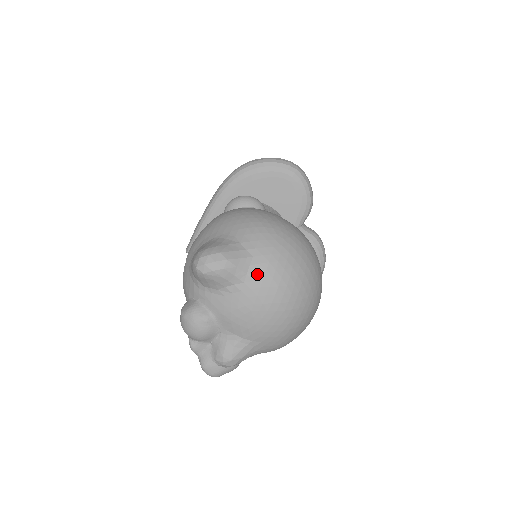
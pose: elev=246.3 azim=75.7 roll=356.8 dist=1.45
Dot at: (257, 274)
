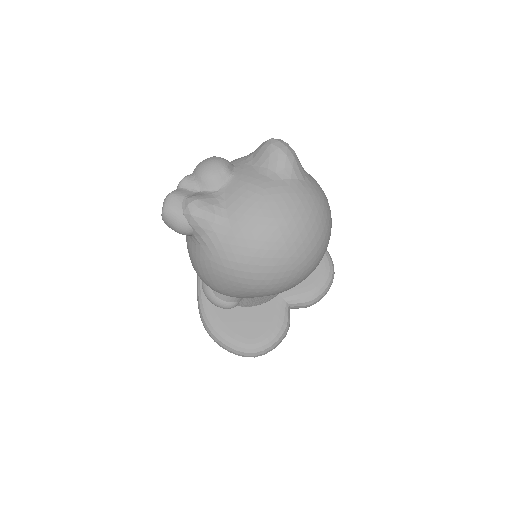
Dot at: (296, 187)
